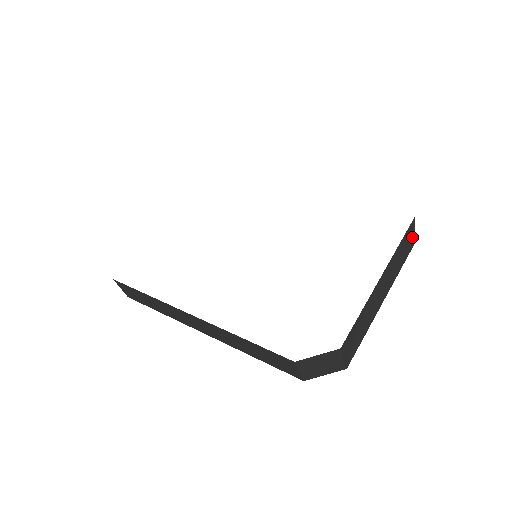
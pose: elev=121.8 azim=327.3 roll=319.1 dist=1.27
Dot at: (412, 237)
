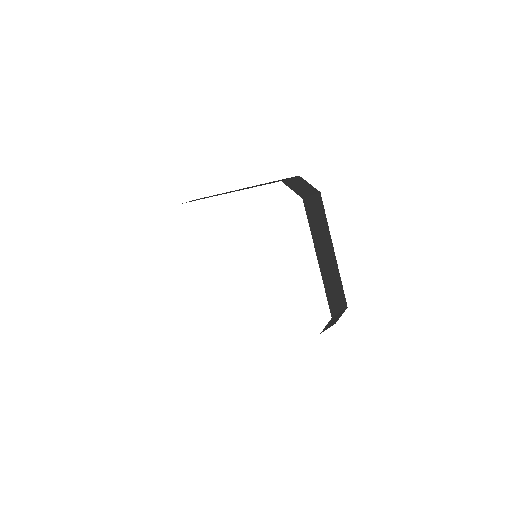
Dot at: (314, 201)
